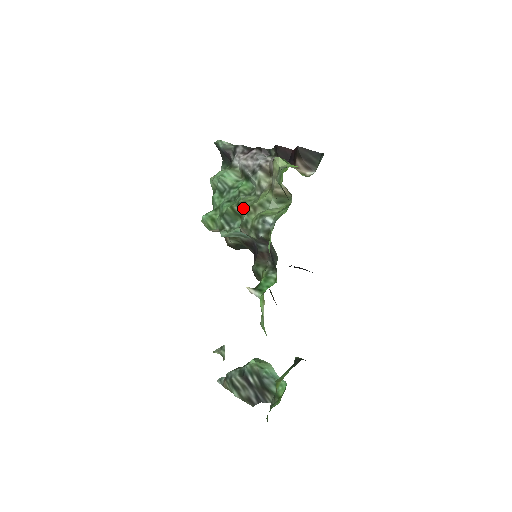
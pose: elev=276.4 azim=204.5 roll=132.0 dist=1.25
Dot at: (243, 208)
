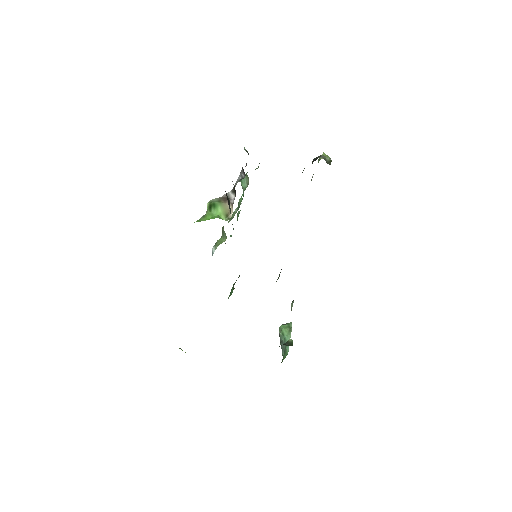
Dot at: occluded
